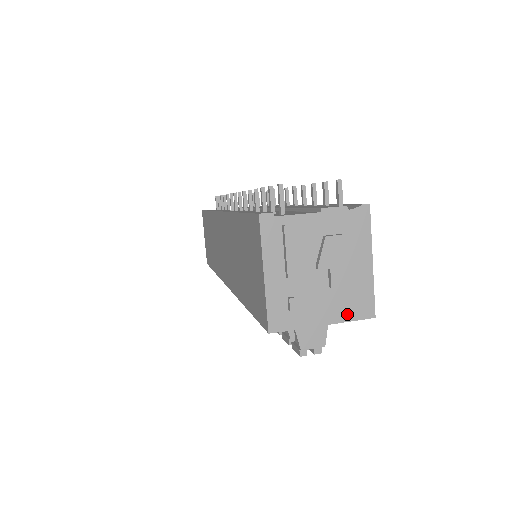
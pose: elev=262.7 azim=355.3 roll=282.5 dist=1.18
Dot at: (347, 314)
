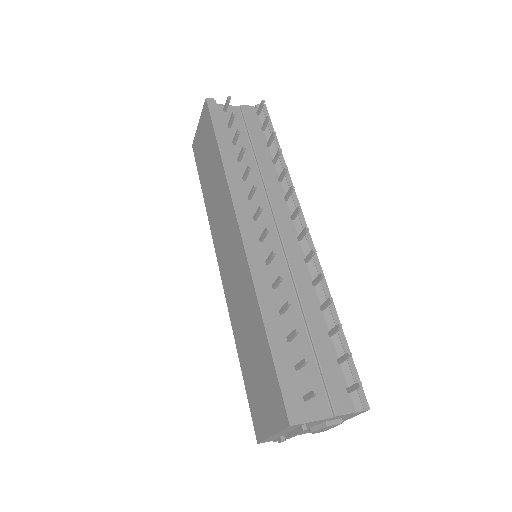
Dot at: occluded
